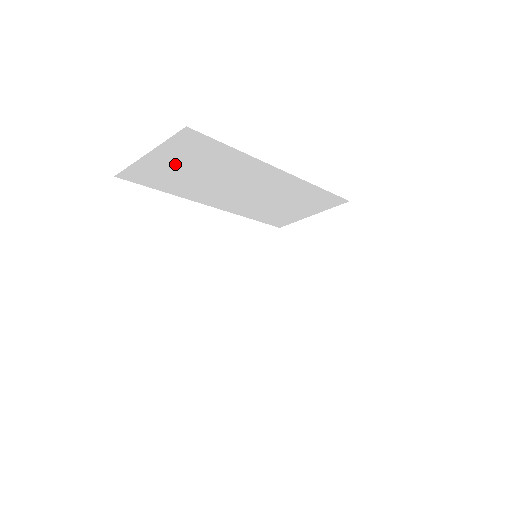
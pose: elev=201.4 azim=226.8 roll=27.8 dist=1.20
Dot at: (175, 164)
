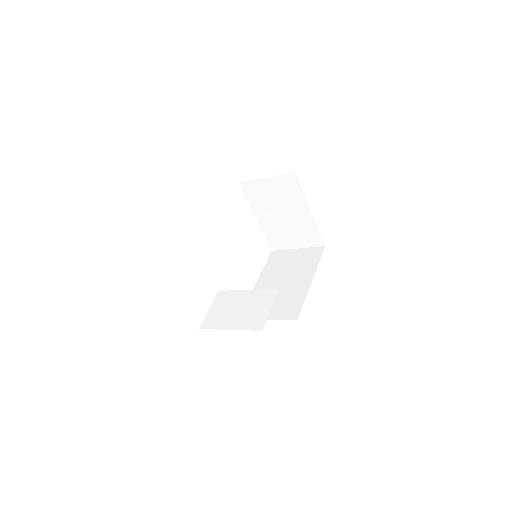
Dot at: occluded
